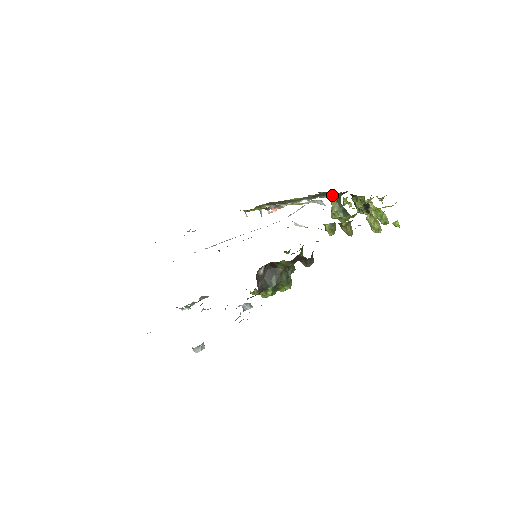
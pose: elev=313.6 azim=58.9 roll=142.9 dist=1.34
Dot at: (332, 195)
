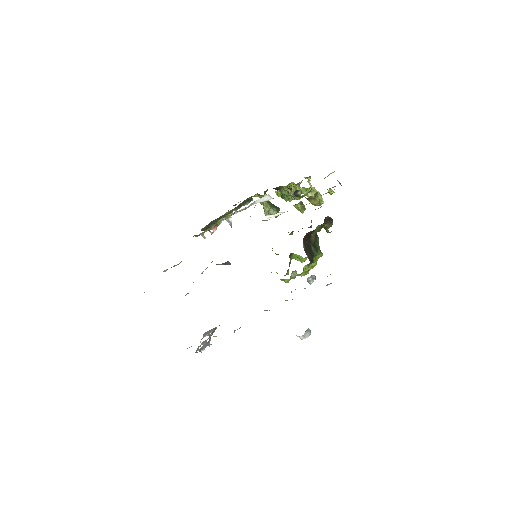
Dot at: (251, 200)
